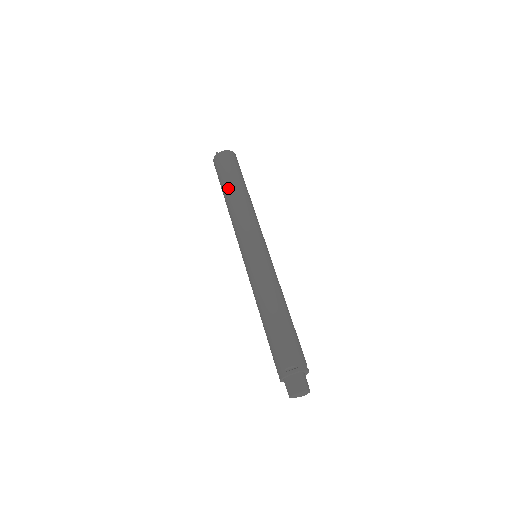
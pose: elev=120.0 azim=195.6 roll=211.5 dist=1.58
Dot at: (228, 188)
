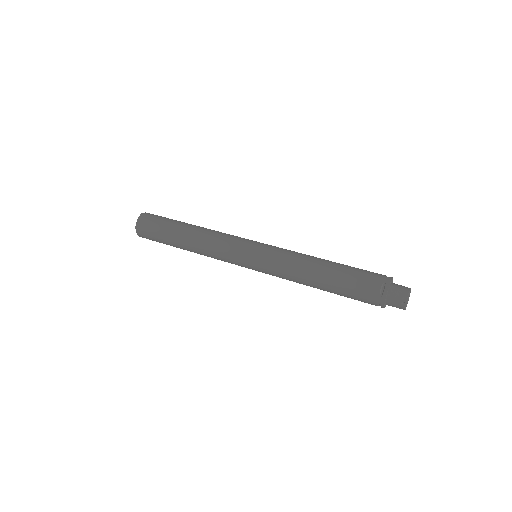
Dot at: (186, 223)
